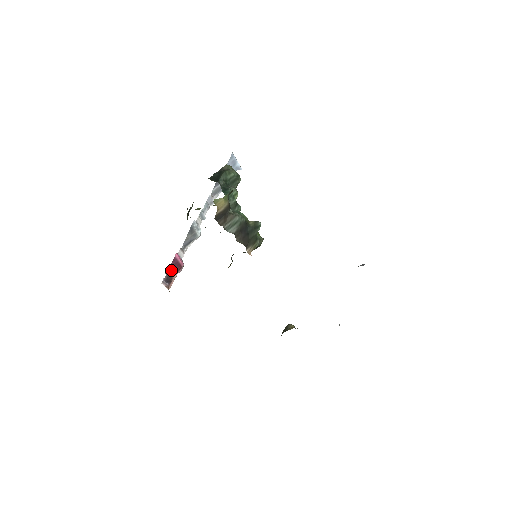
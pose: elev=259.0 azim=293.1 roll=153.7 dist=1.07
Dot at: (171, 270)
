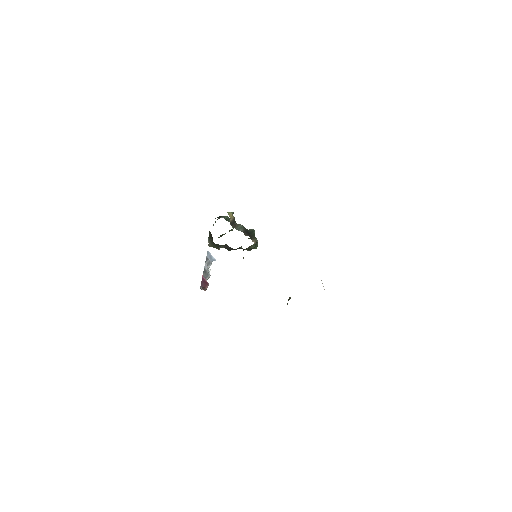
Dot at: (202, 285)
